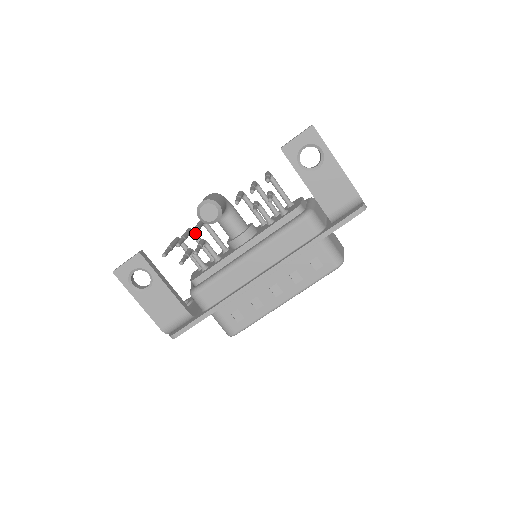
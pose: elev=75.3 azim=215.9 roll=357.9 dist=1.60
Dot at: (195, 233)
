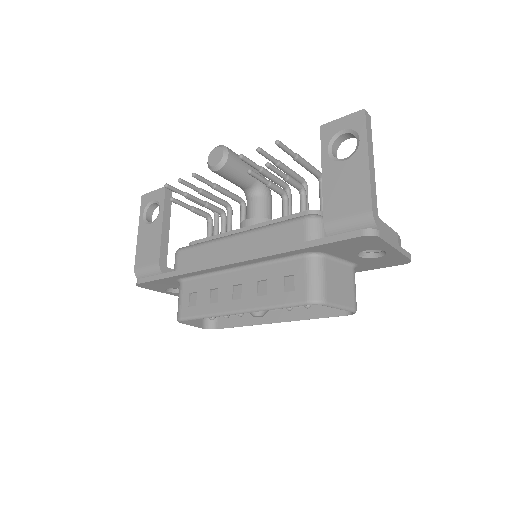
Dot at: (200, 177)
